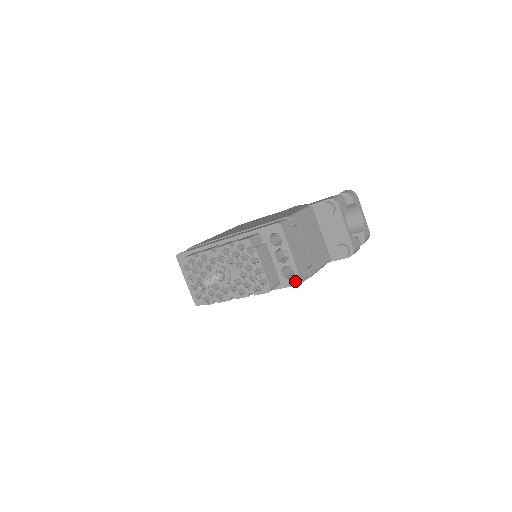
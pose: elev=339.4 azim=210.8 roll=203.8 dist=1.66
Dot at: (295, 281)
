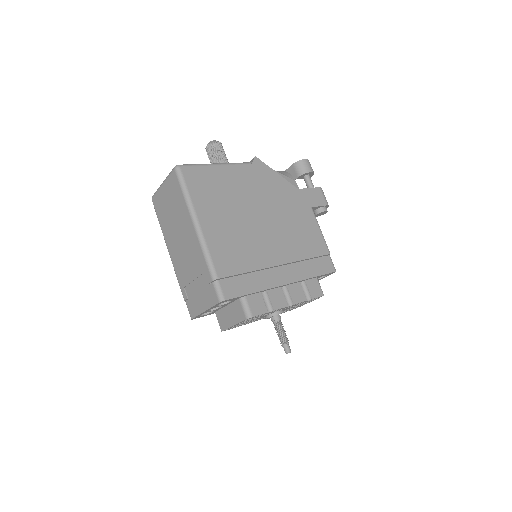
Dot at: occluded
